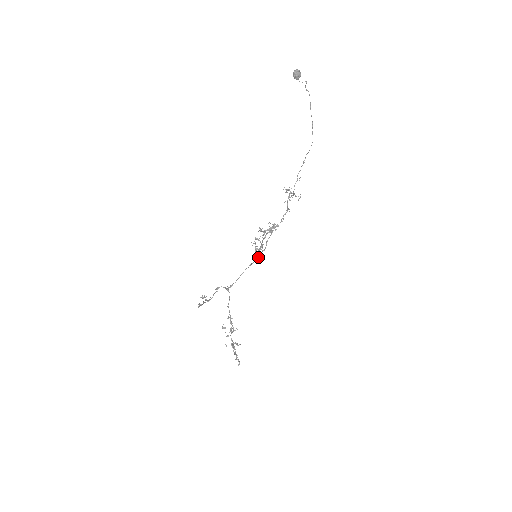
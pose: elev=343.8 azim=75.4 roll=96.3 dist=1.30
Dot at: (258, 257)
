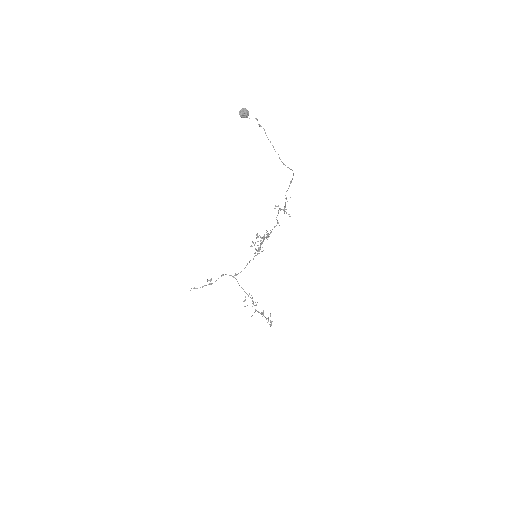
Dot at: occluded
